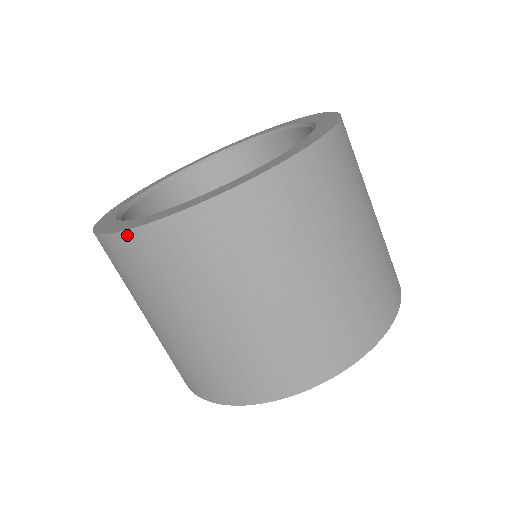
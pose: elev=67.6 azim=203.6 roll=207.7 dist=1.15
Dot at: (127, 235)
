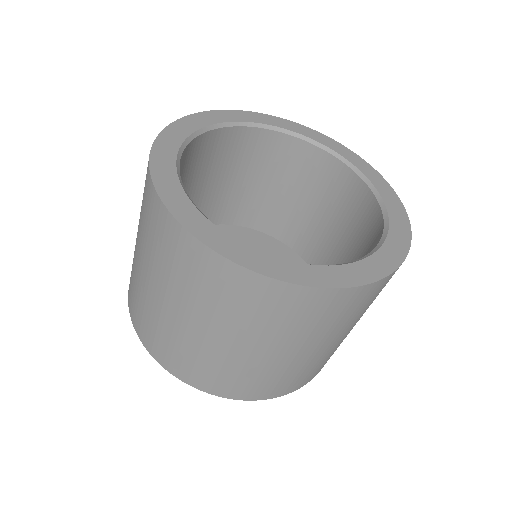
Dot at: (191, 238)
